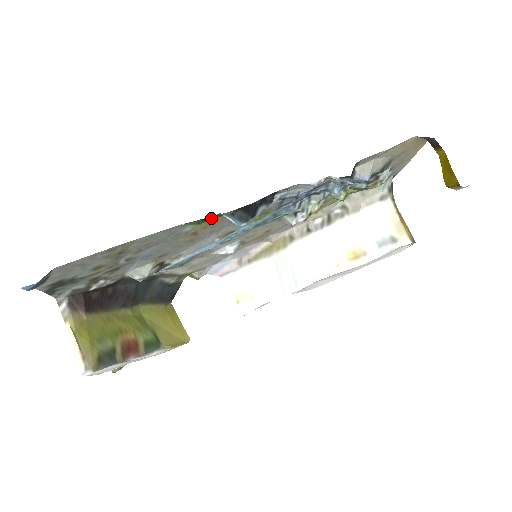
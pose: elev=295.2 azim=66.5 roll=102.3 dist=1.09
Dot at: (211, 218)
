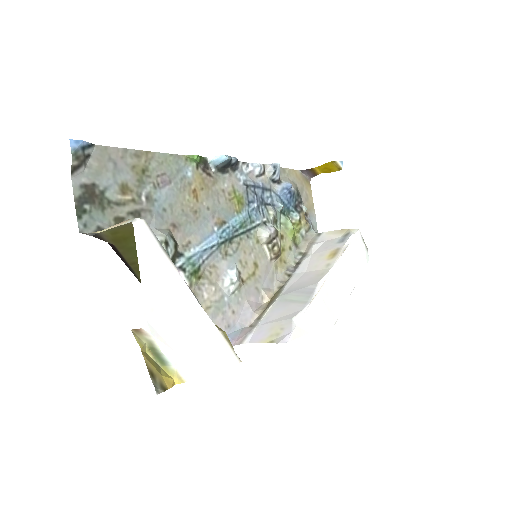
Dot at: (203, 162)
